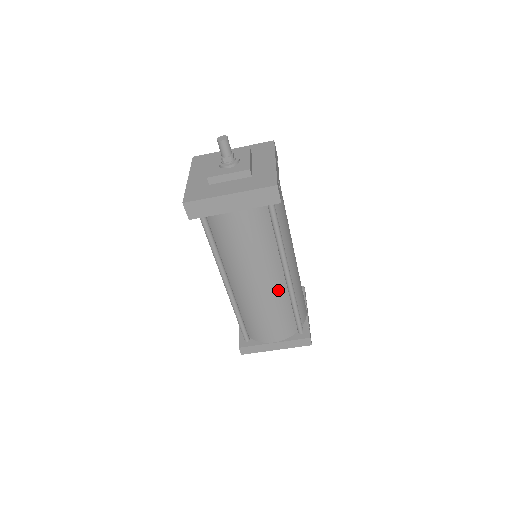
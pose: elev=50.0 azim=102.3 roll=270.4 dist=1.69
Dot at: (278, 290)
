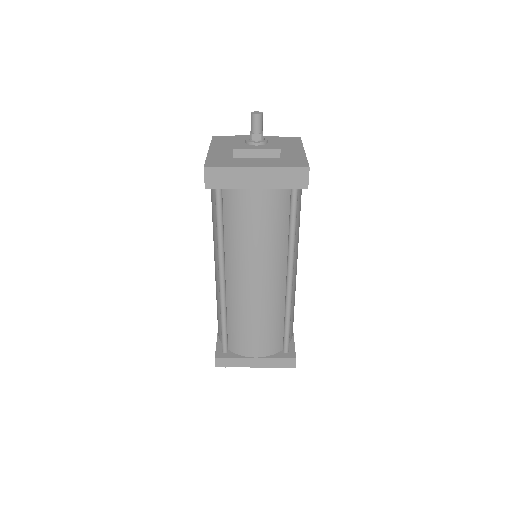
Dot at: (276, 294)
